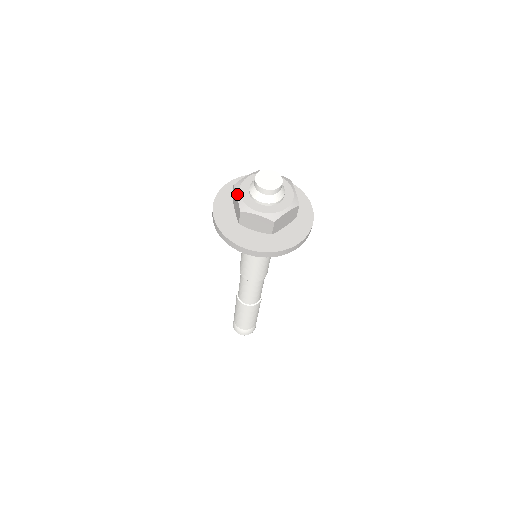
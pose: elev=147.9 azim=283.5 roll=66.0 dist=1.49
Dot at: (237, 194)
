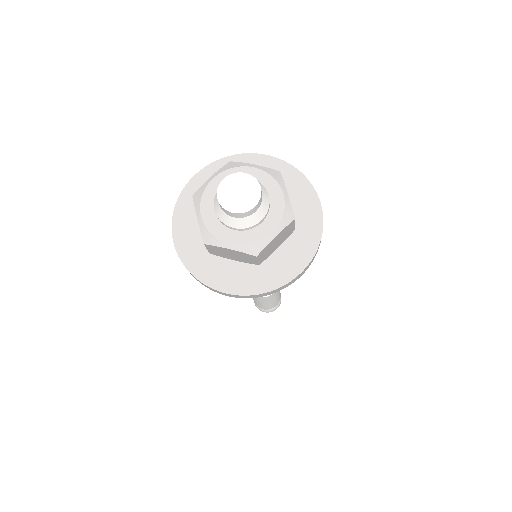
Dot at: (197, 214)
